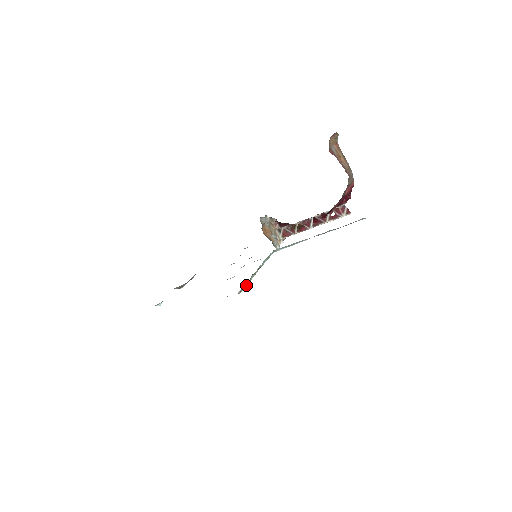
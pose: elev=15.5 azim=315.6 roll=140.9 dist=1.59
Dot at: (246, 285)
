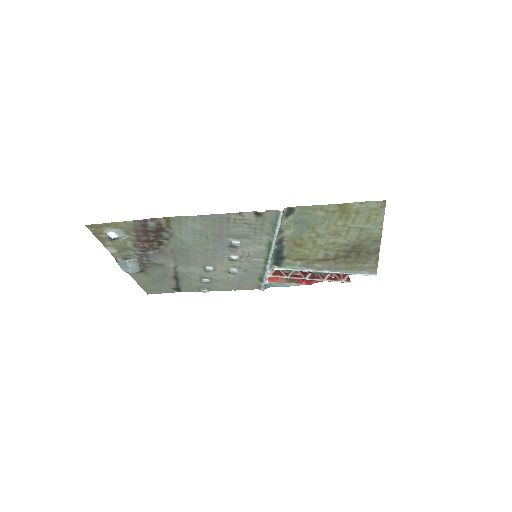
Dot at: (281, 223)
